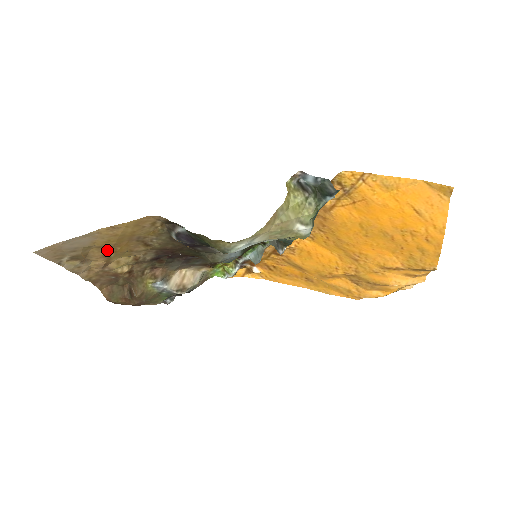
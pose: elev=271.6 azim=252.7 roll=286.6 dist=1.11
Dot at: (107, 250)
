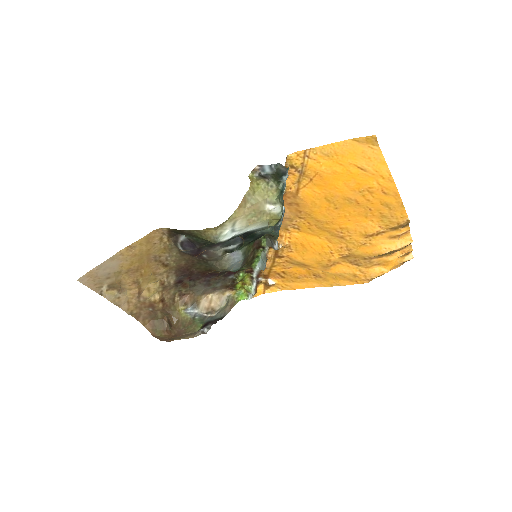
Dot at: (134, 275)
